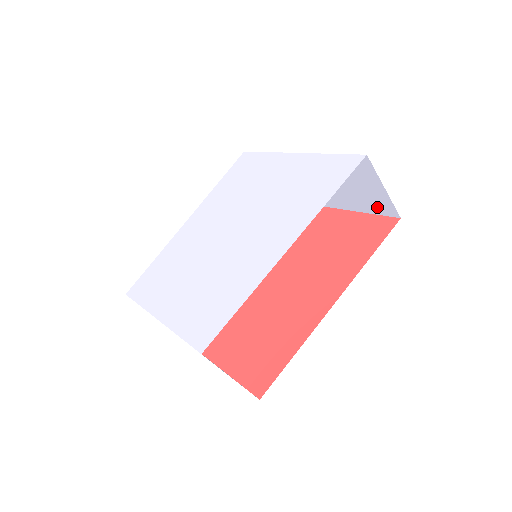
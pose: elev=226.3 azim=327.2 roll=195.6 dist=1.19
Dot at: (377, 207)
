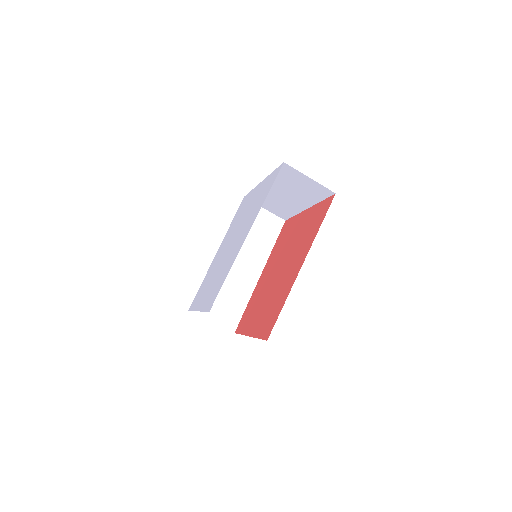
Dot at: (321, 193)
